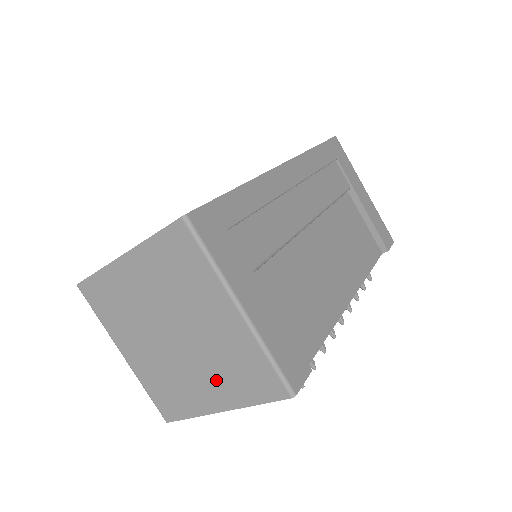
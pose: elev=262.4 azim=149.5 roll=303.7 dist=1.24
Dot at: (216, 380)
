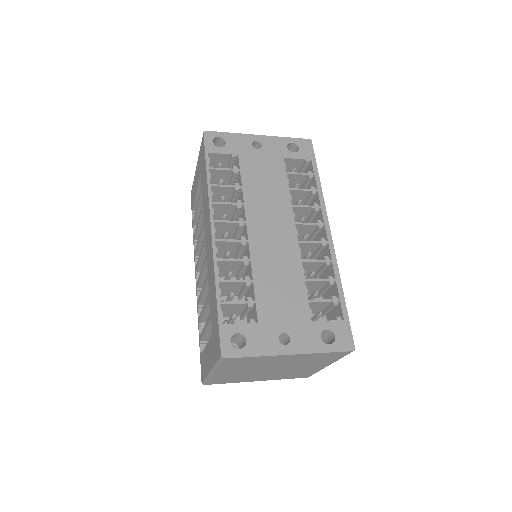
Dot at: (274, 376)
